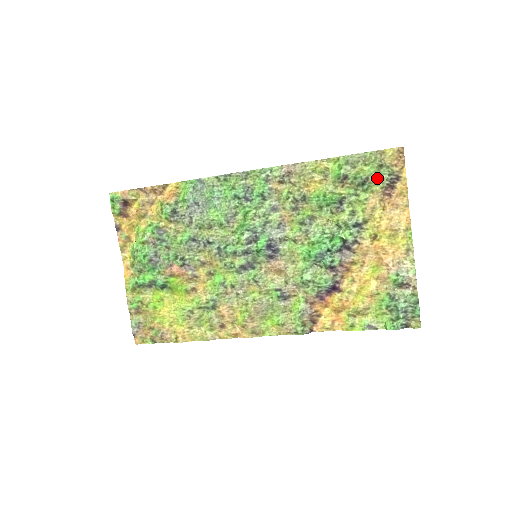
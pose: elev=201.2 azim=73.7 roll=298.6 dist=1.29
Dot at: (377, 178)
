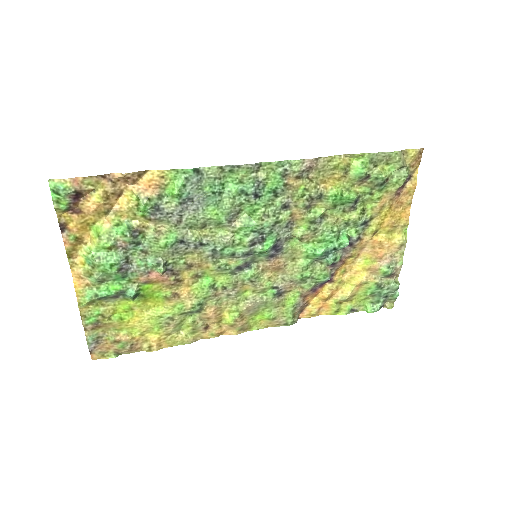
Dot at: (396, 179)
